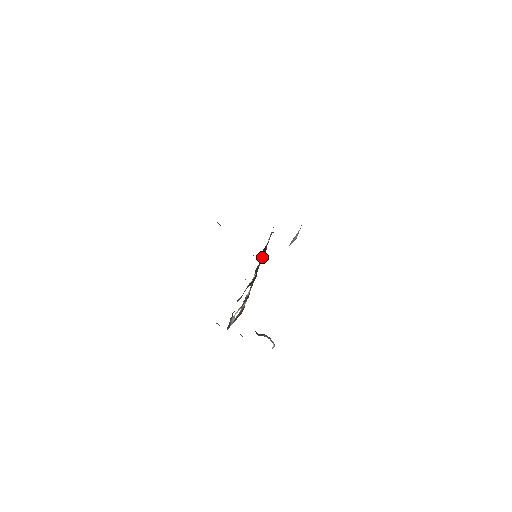
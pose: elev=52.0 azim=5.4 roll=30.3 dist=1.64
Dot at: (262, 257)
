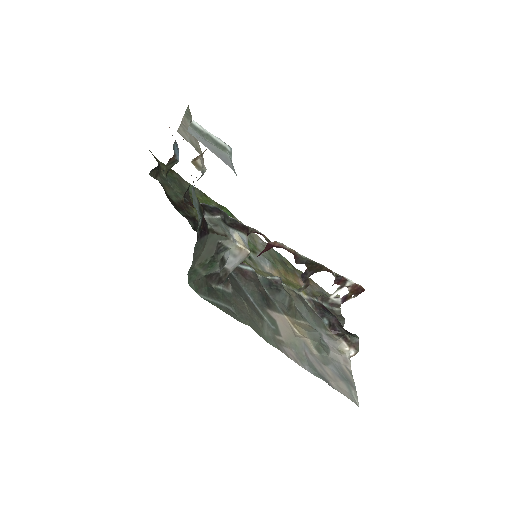
Dot at: (287, 250)
